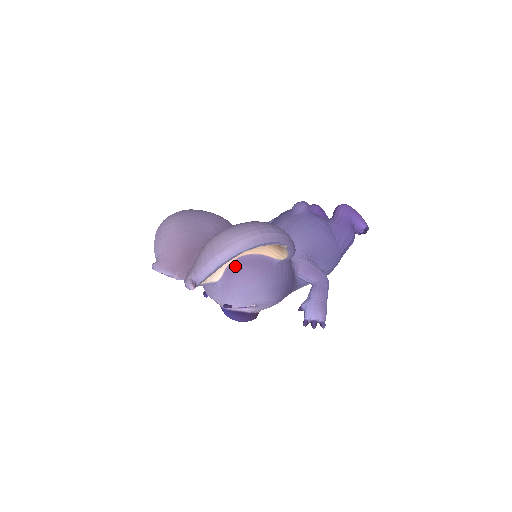
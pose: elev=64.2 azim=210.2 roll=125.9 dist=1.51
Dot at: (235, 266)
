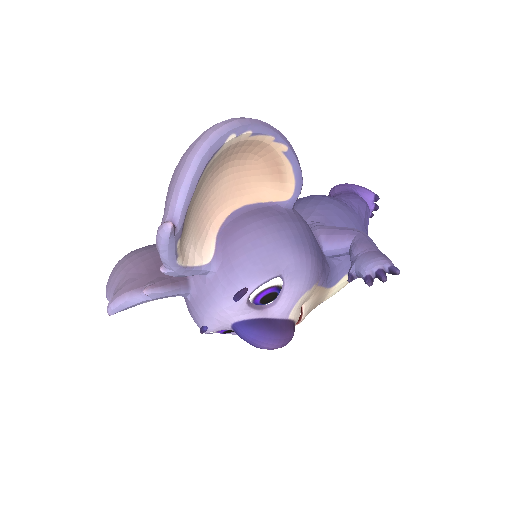
Dot at: (228, 227)
